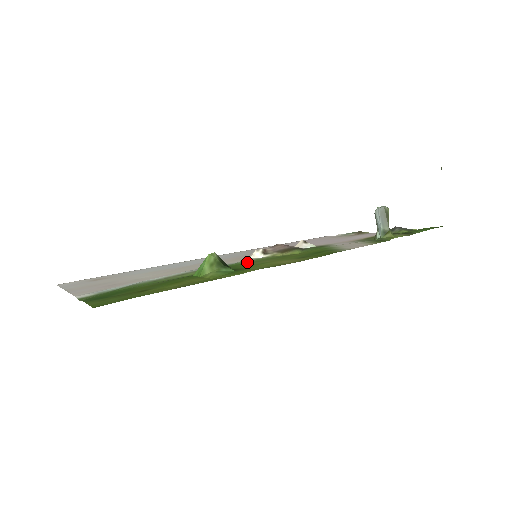
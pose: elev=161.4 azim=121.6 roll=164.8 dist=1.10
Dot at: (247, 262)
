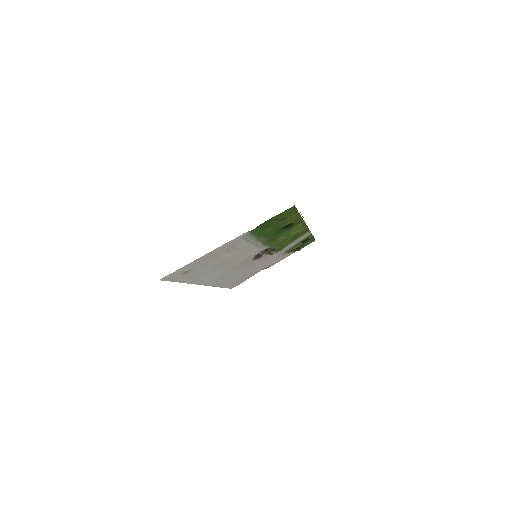
Dot at: (271, 243)
